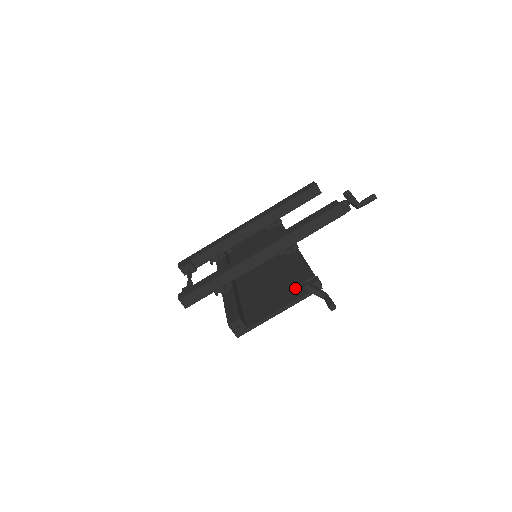
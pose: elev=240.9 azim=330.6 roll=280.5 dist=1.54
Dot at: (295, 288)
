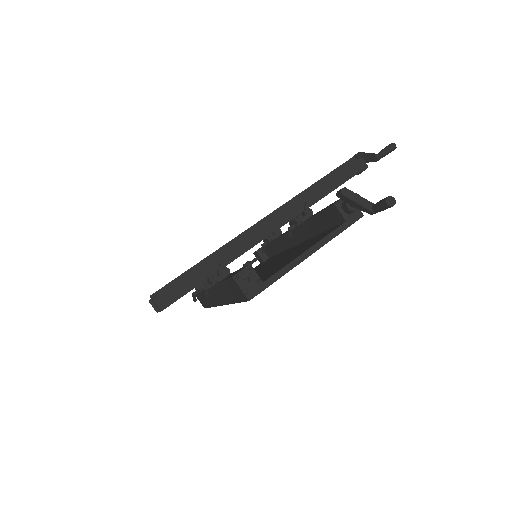
Dot at: (323, 234)
